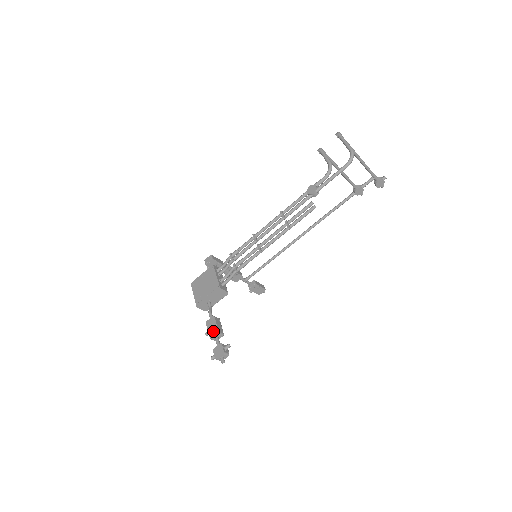
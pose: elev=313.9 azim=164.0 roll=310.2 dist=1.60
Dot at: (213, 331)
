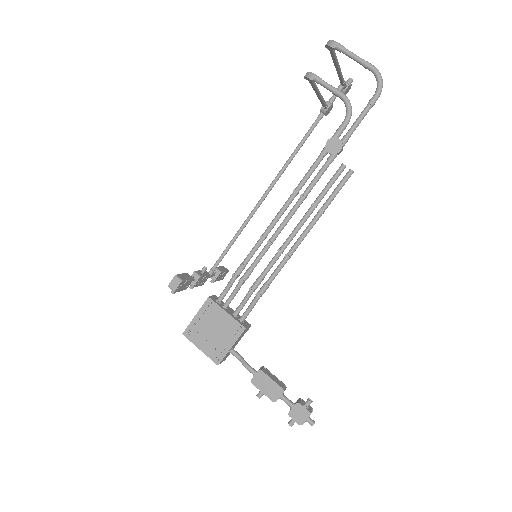
Dot at: (272, 391)
